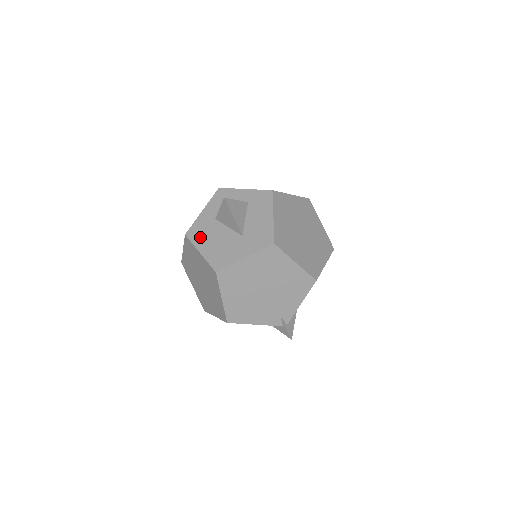
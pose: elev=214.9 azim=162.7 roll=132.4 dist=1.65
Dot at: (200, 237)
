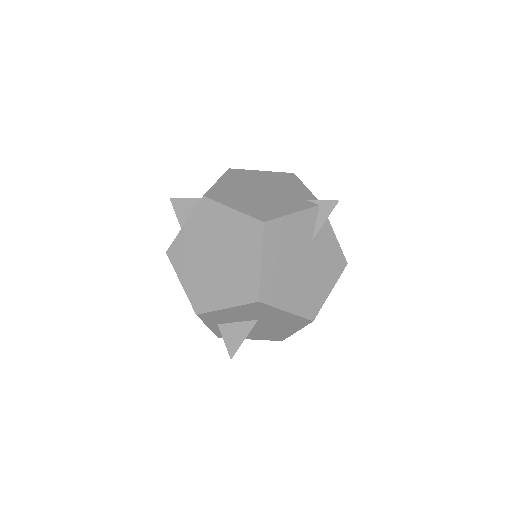
Dot at: occluded
